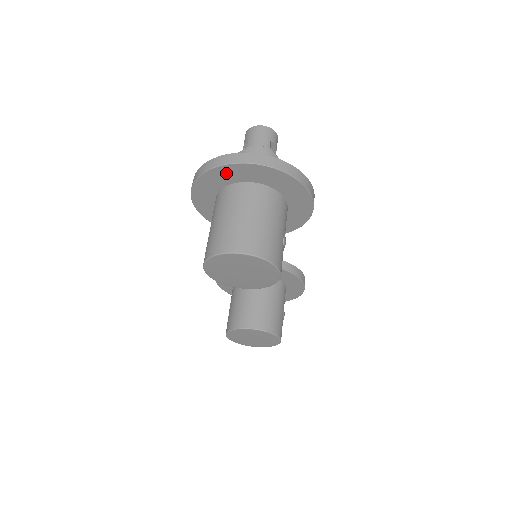
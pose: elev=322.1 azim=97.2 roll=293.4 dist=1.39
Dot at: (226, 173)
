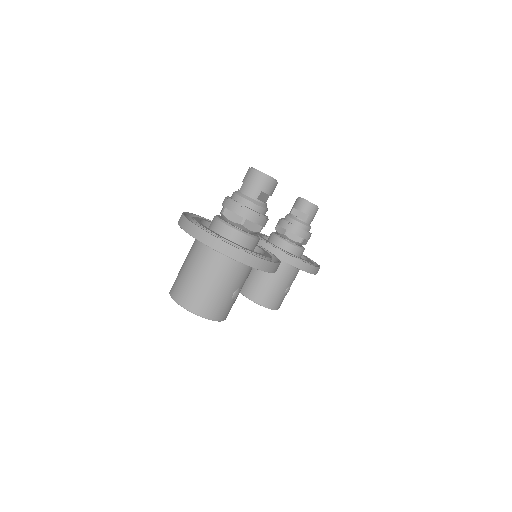
Dot at: occluded
